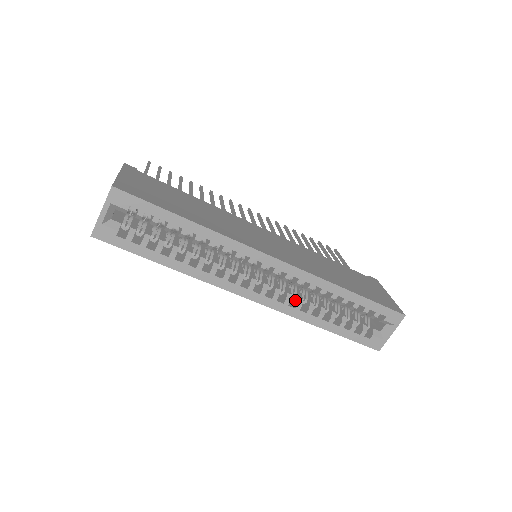
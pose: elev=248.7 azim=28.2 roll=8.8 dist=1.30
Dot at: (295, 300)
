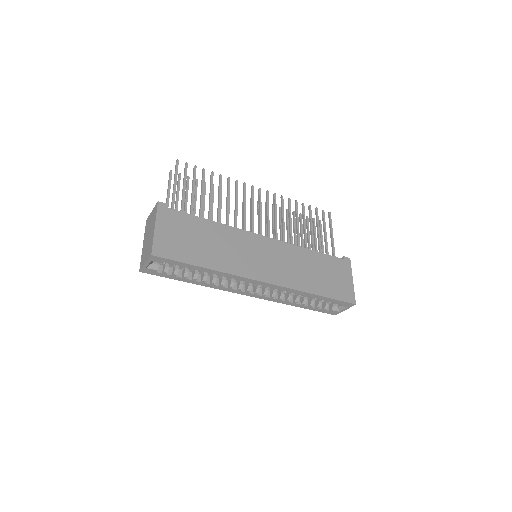
Dot at: (279, 293)
